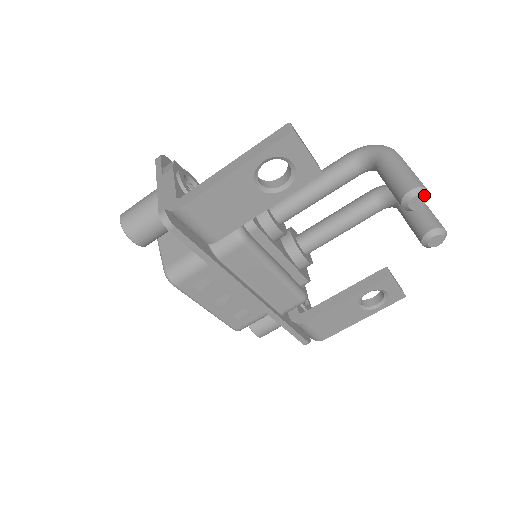
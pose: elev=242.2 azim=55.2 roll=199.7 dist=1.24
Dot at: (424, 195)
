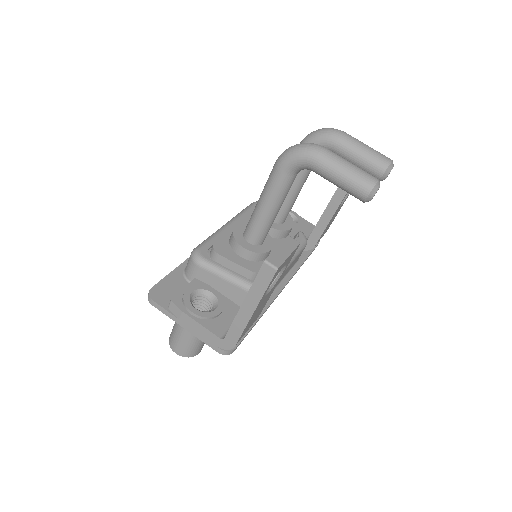
Dot at: occluded
